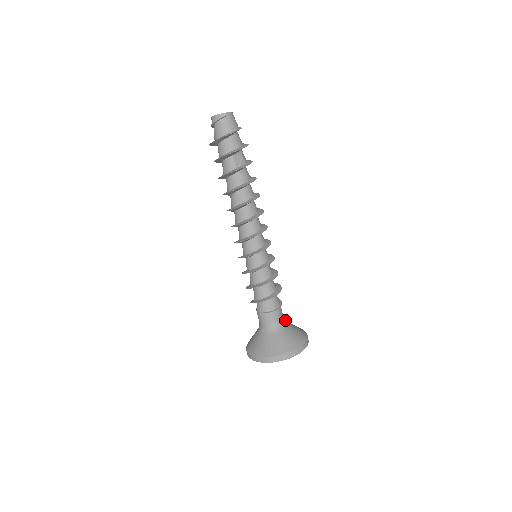
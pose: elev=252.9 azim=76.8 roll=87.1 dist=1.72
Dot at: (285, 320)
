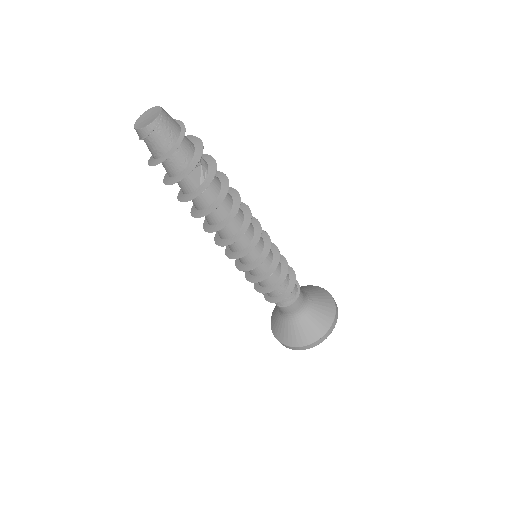
Dot at: (306, 296)
